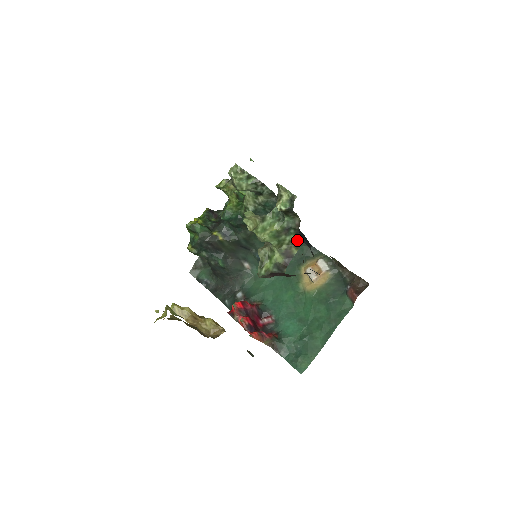
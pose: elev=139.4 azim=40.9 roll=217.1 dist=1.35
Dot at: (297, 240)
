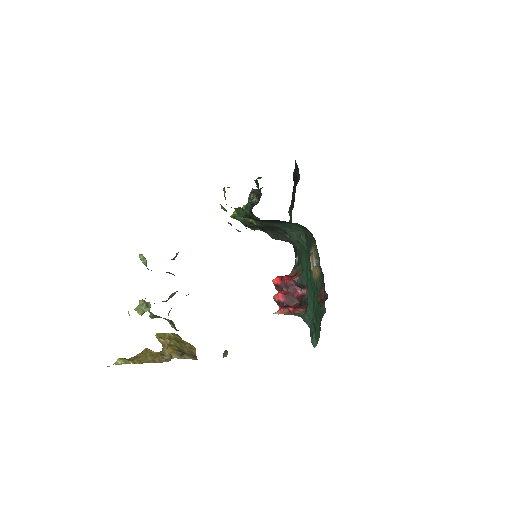
Dot at: occluded
